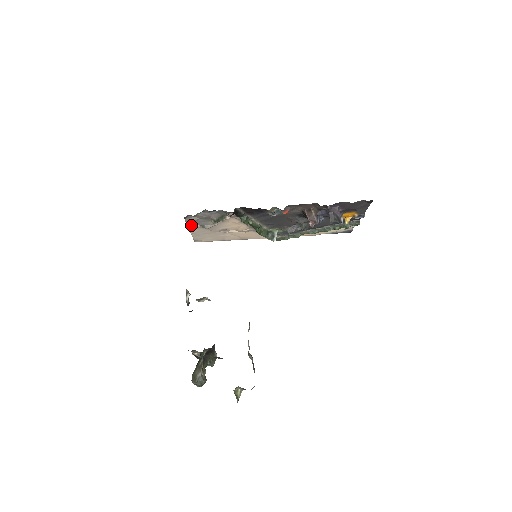
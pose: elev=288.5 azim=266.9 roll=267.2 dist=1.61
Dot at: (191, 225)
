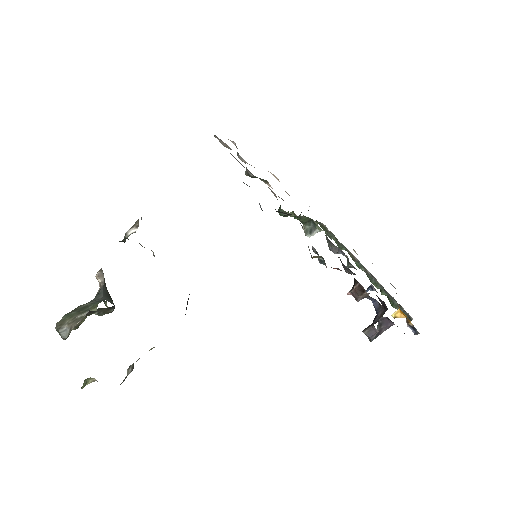
Dot at: occluded
